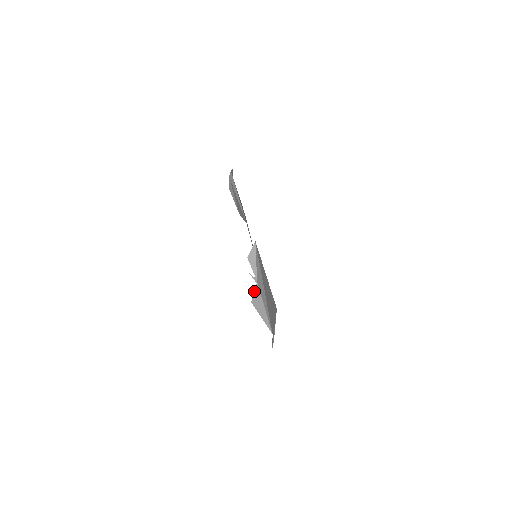
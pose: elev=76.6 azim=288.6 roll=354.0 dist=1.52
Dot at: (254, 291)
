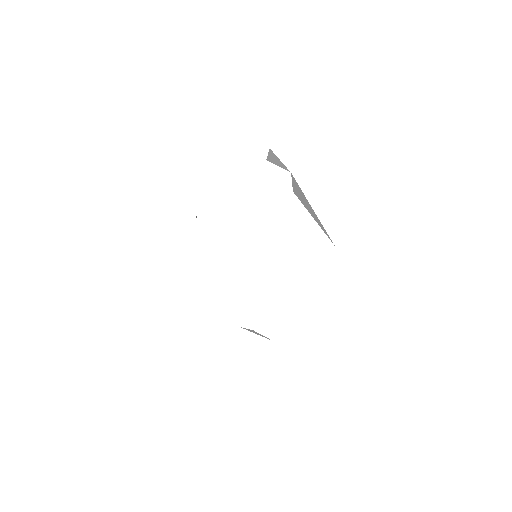
Dot at: occluded
